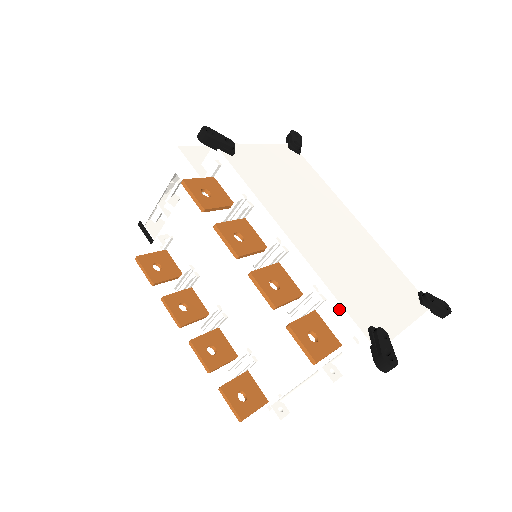
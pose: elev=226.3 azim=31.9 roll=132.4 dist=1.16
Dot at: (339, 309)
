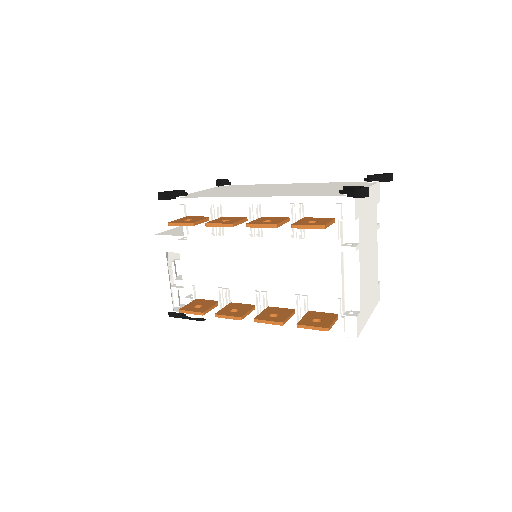
Dot at: (314, 200)
